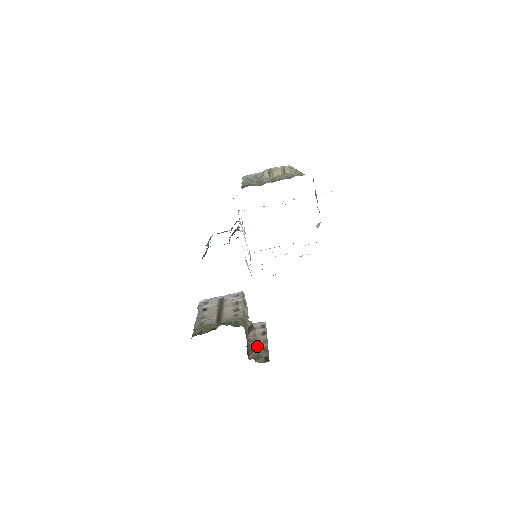
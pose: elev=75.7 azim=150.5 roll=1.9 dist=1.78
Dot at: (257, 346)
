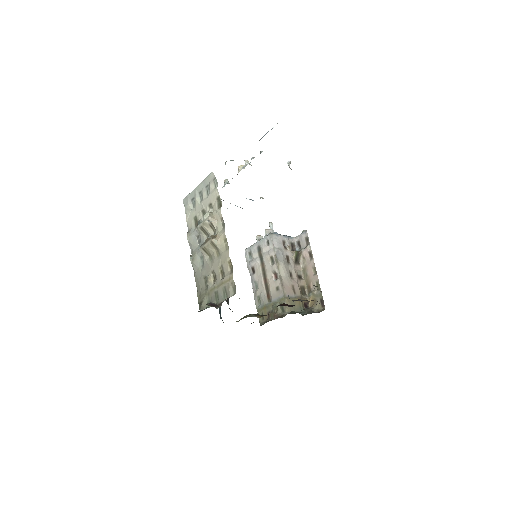
Dot at: (310, 281)
